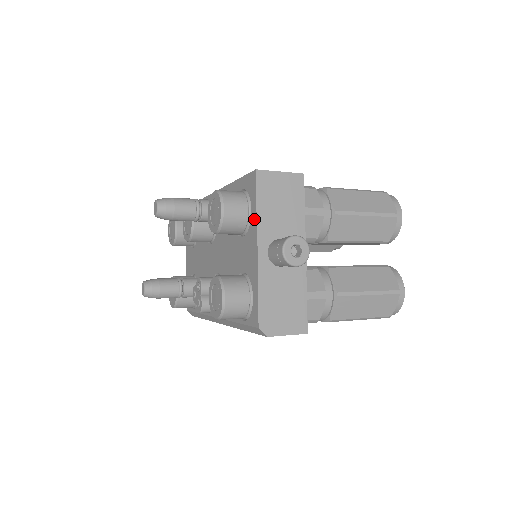
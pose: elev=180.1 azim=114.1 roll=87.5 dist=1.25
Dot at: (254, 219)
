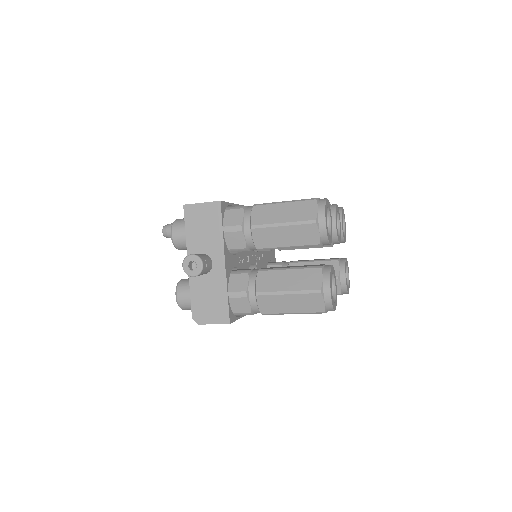
Dot at: (187, 240)
